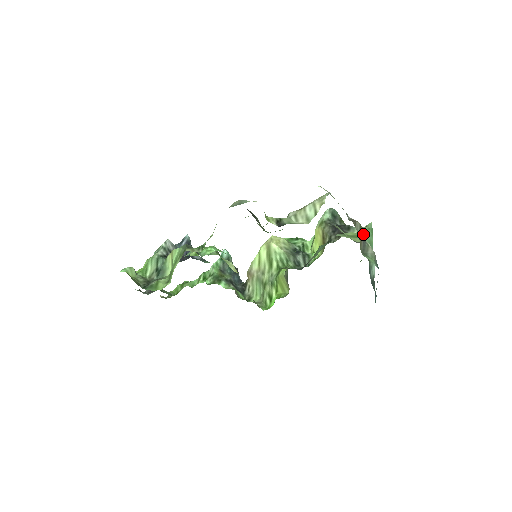
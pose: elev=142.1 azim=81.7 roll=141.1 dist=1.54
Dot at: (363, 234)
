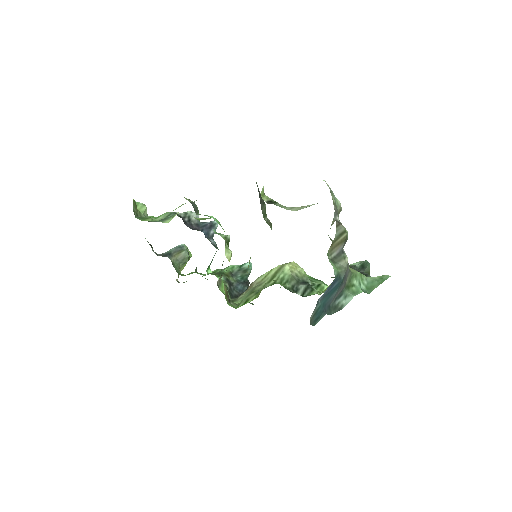
Dot at: (370, 278)
